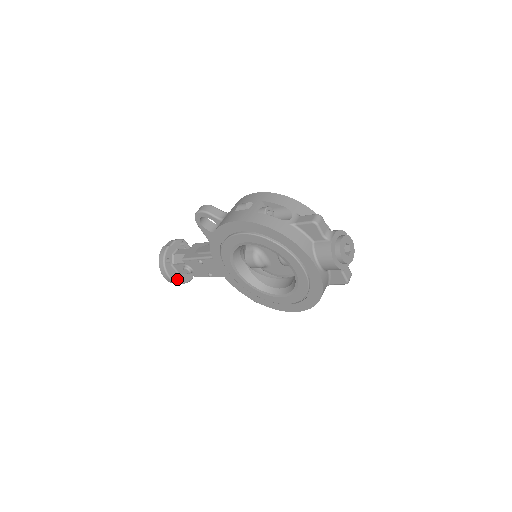
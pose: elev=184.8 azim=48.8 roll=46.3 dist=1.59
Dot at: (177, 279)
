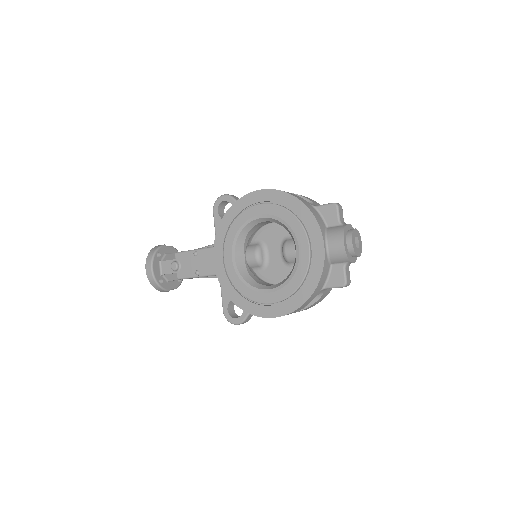
Dot at: (157, 277)
